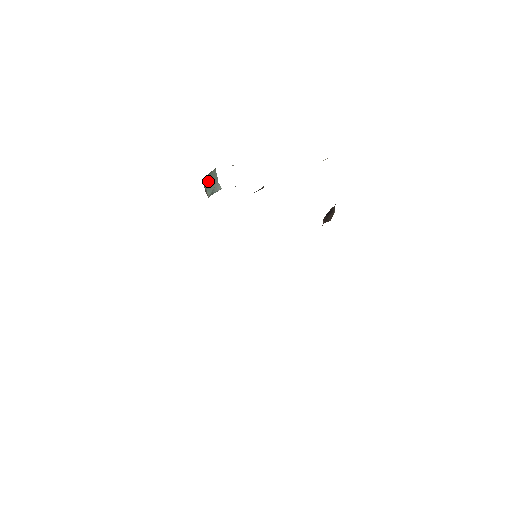
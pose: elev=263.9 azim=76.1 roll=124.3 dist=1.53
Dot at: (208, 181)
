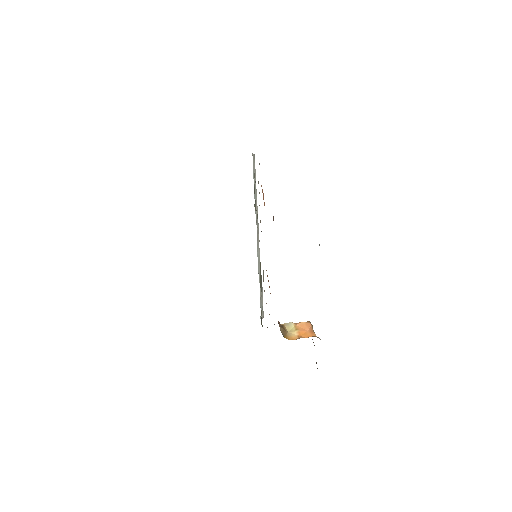
Dot at: occluded
